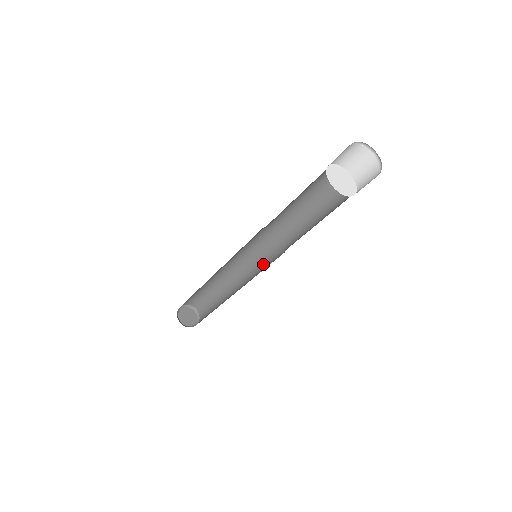
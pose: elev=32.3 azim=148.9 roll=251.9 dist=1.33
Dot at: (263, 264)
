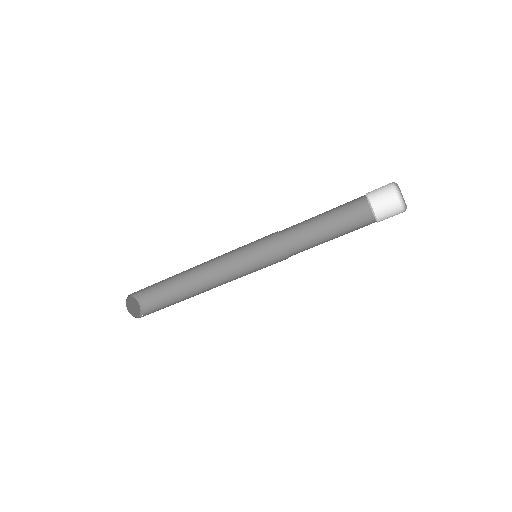
Dot at: (251, 257)
